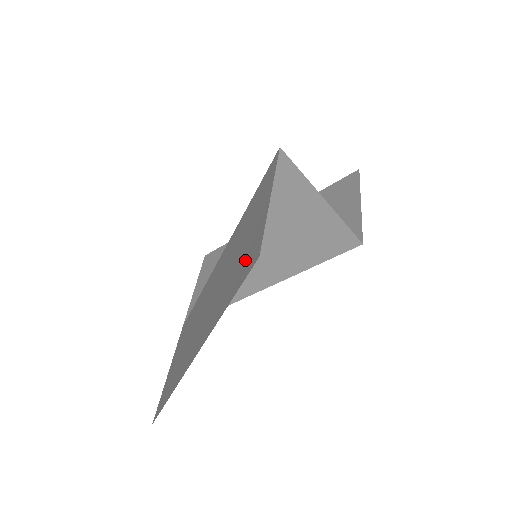
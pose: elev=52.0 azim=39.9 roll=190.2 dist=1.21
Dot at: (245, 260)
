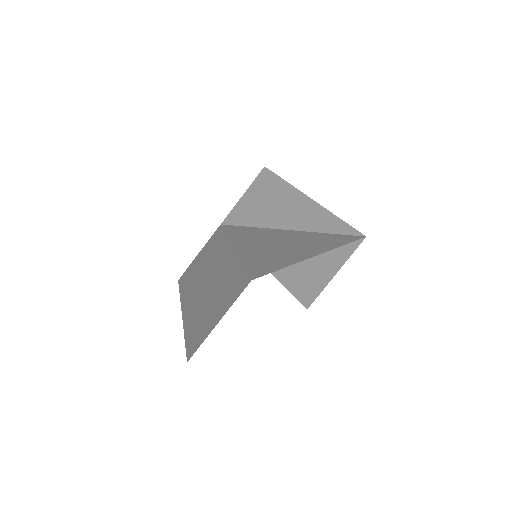
Dot at: (197, 333)
